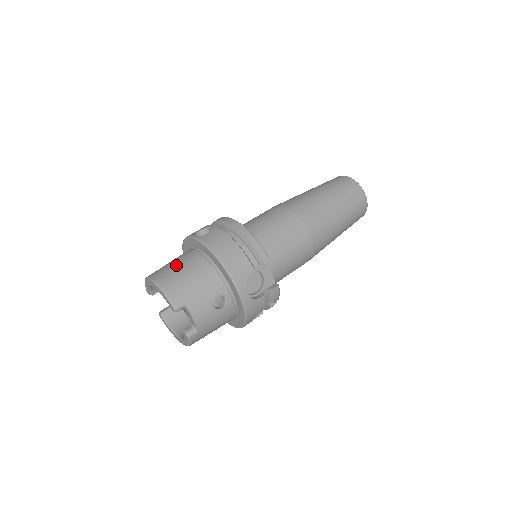
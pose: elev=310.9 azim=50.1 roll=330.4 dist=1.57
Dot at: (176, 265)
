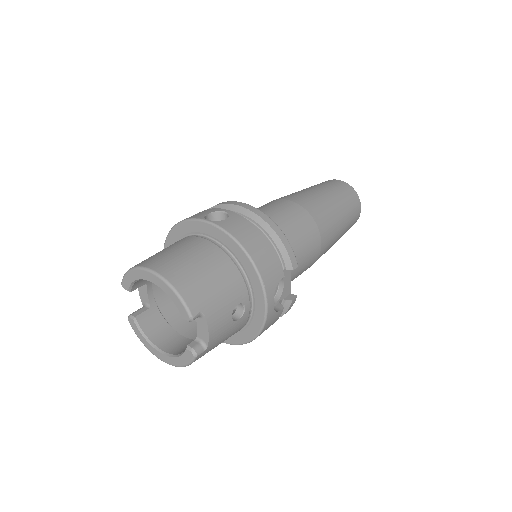
Dot at: (186, 255)
